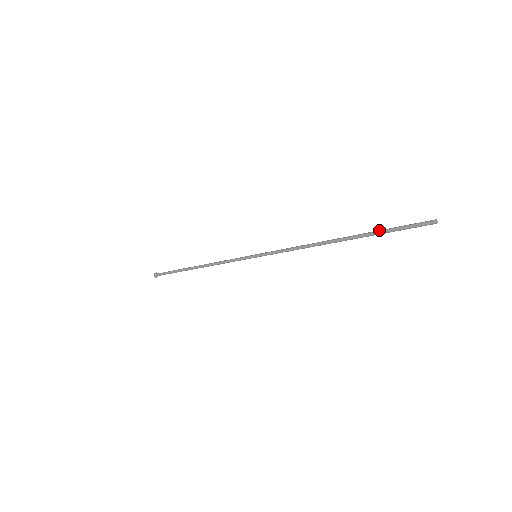
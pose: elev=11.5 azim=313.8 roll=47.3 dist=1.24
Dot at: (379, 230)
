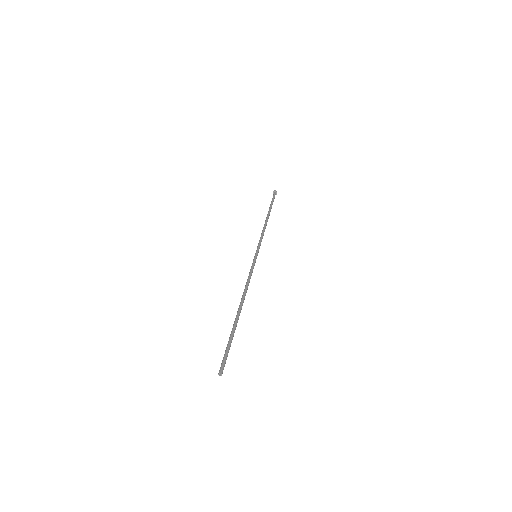
Dot at: (230, 336)
